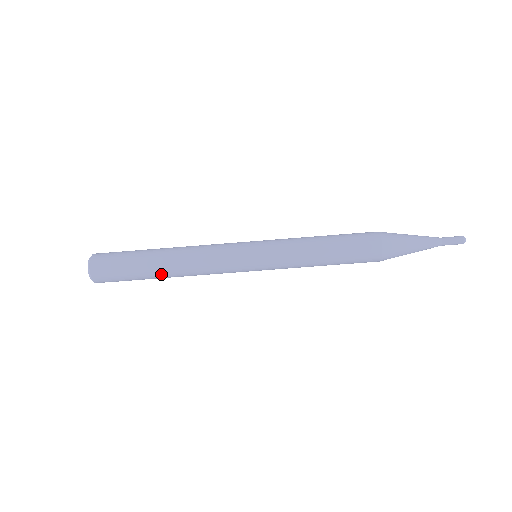
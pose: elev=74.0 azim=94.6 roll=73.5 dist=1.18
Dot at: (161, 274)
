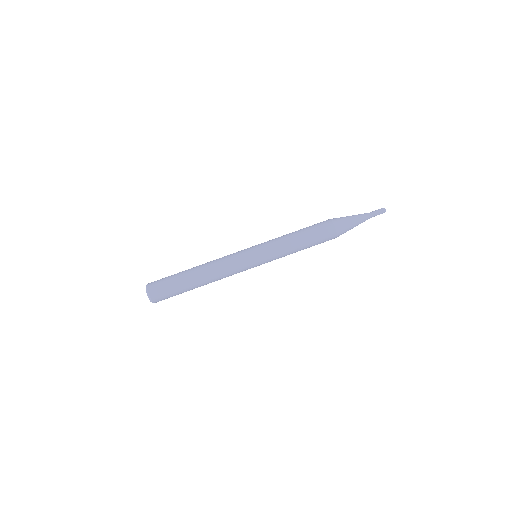
Dot at: (196, 282)
